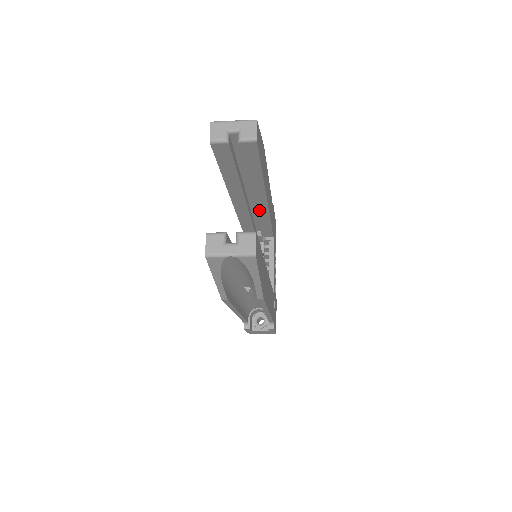
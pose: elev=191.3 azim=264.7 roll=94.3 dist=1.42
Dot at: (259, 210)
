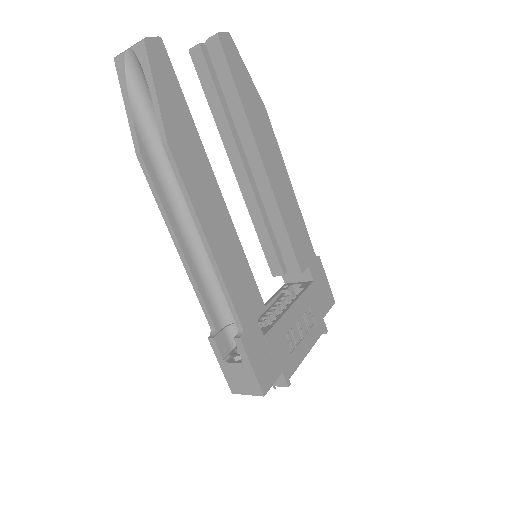
Dot at: (263, 191)
